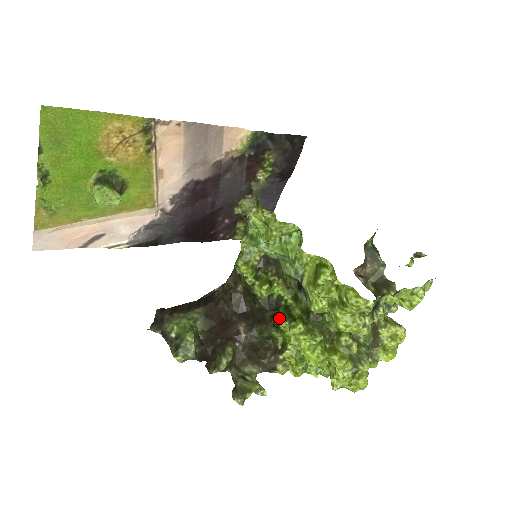
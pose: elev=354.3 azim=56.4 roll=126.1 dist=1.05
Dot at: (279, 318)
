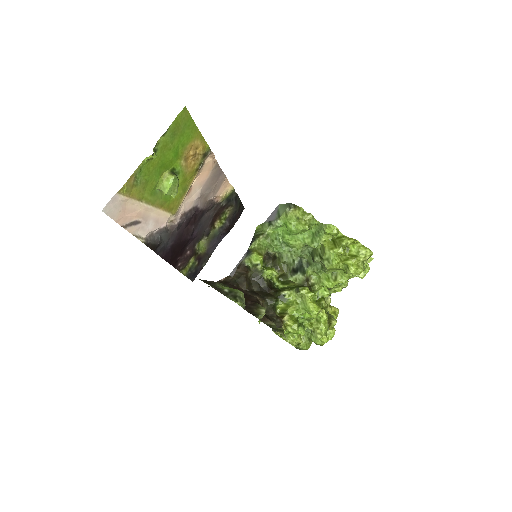
Dot at: (284, 290)
